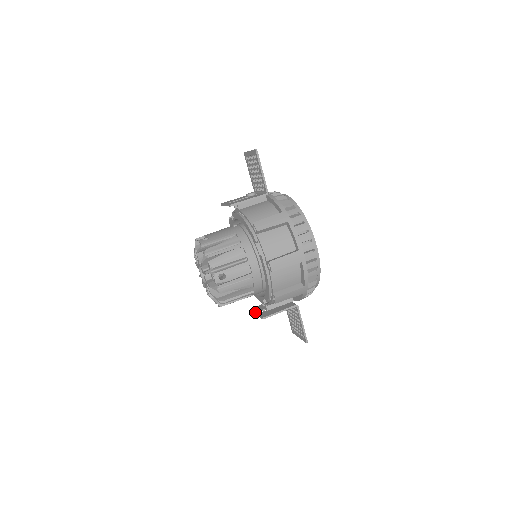
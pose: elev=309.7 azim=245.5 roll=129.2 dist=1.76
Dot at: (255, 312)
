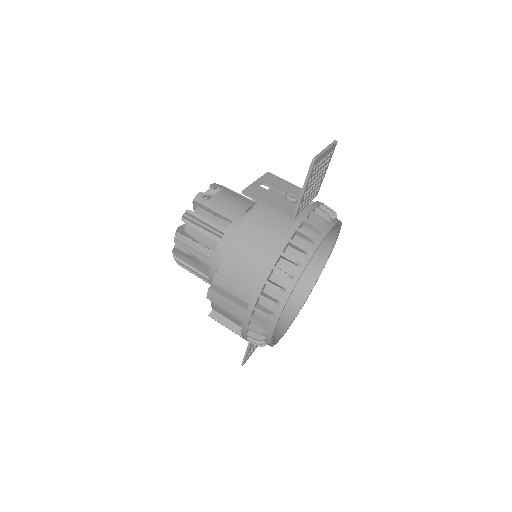
Dot at: occluded
